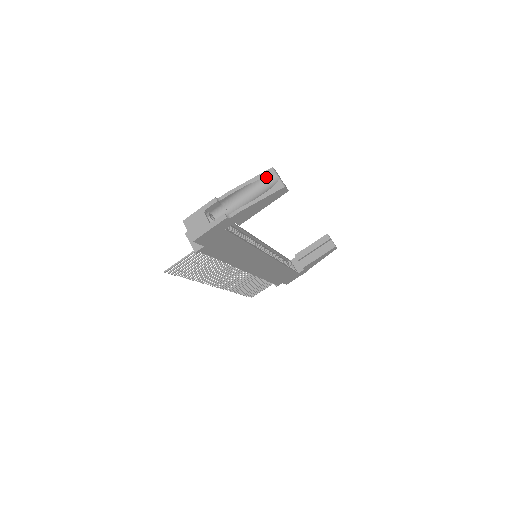
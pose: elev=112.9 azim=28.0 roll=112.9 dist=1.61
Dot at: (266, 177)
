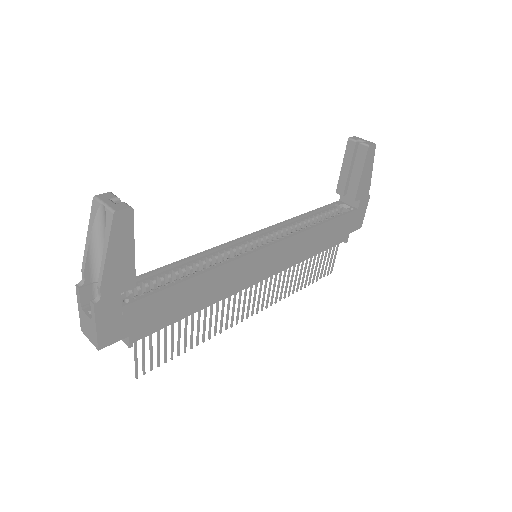
Dot at: (95, 216)
